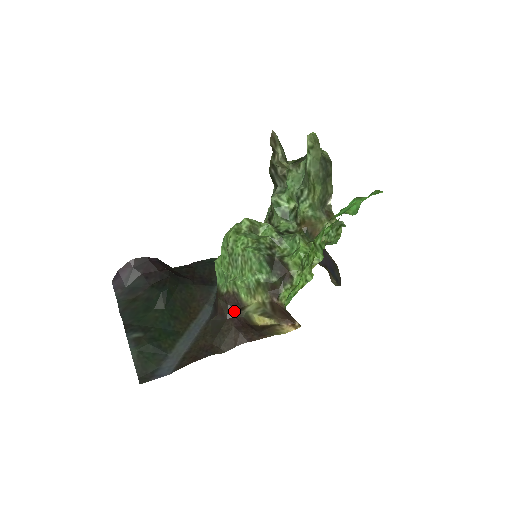
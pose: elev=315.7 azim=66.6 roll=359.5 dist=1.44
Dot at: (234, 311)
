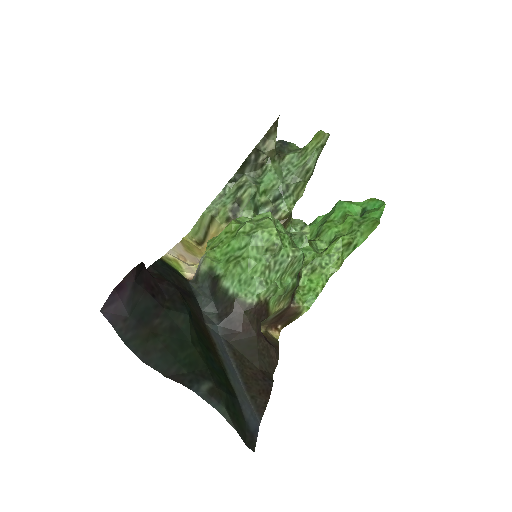
Dot at: (260, 324)
